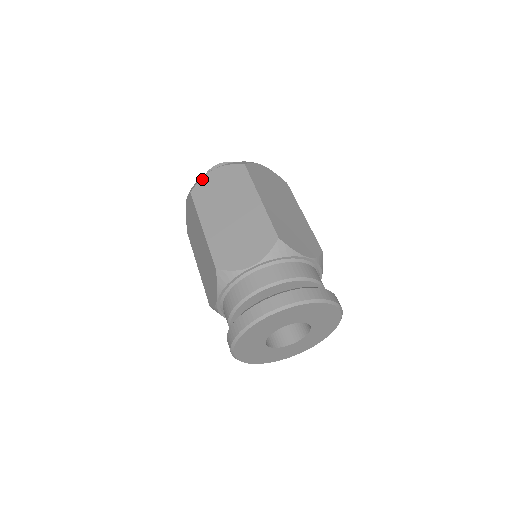
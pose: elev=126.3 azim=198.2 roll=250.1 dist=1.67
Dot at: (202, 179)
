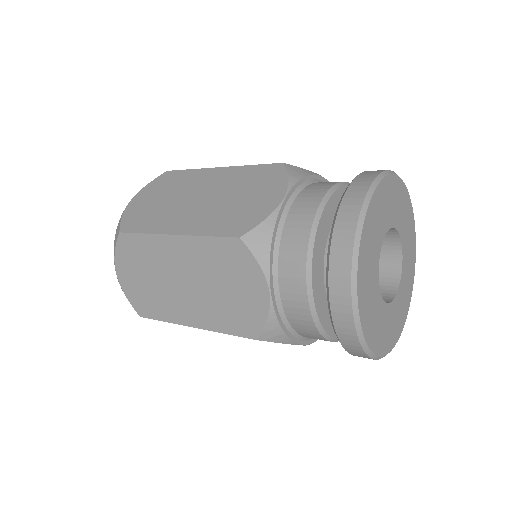
Dot at: (124, 215)
